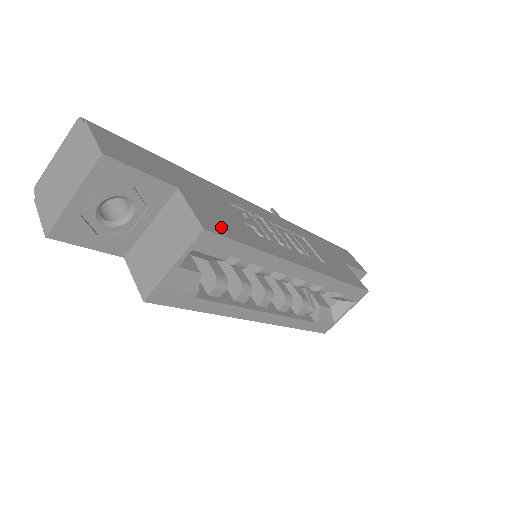
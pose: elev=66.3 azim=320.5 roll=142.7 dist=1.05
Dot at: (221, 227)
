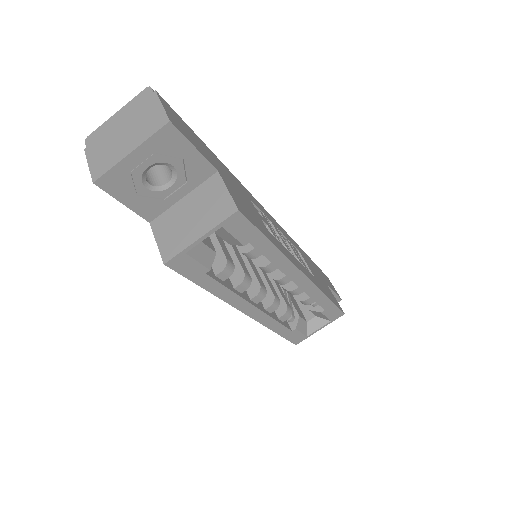
Dot at: (248, 214)
